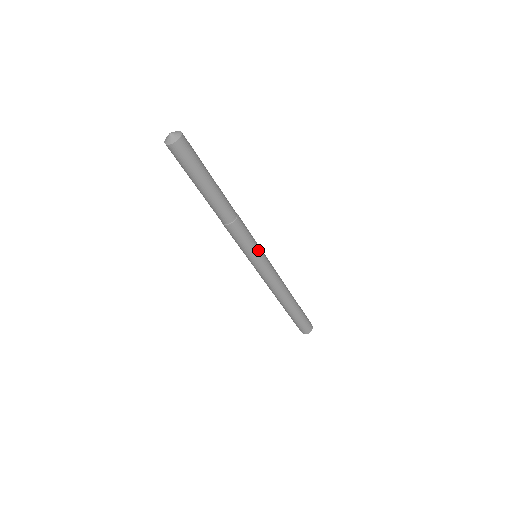
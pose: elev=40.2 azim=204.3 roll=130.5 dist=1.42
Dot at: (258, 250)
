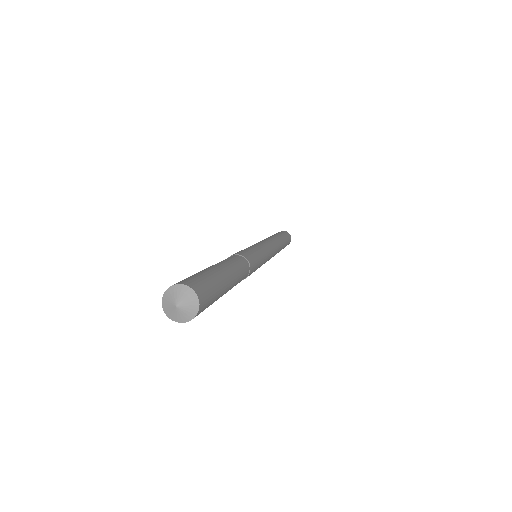
Dot at: occluded
